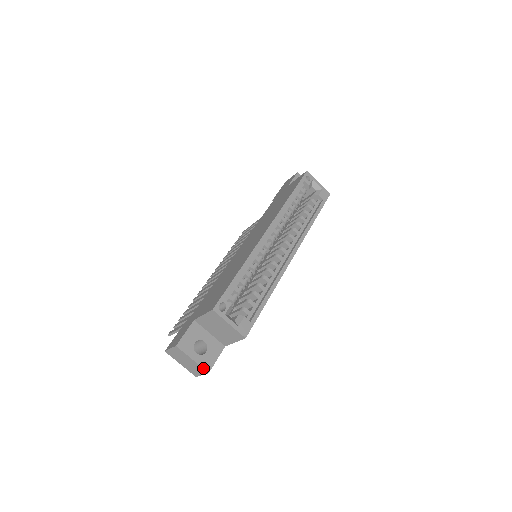
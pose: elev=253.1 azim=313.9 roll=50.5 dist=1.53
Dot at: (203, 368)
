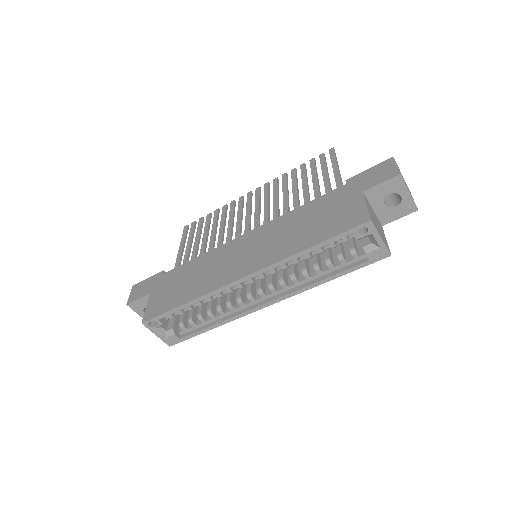
Dot at: occluded
